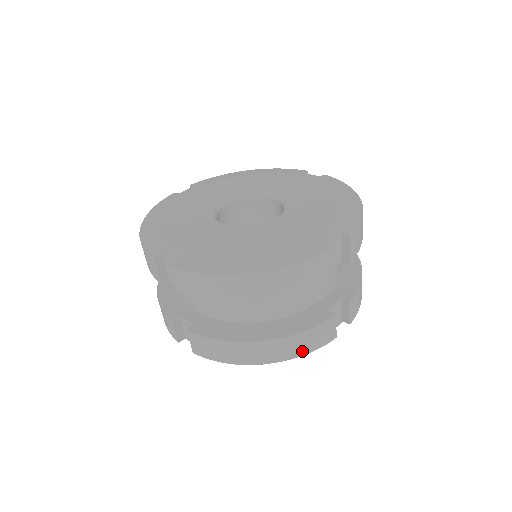
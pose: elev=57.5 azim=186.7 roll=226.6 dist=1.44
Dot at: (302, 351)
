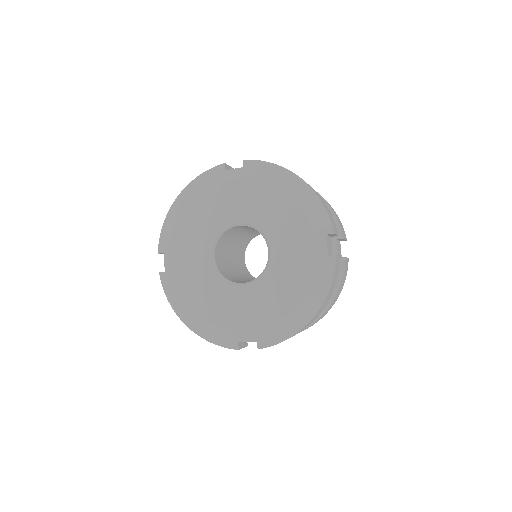
Dot at: occluded
